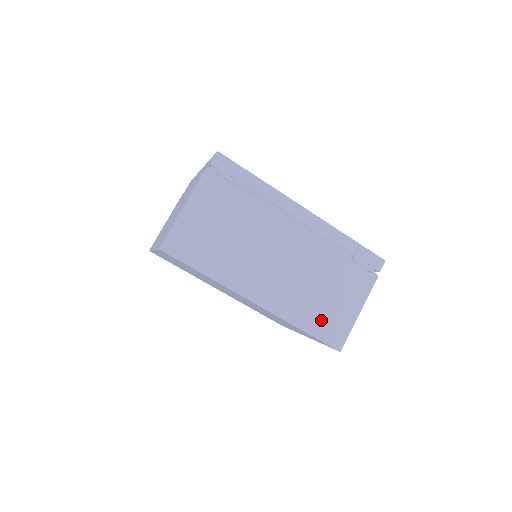
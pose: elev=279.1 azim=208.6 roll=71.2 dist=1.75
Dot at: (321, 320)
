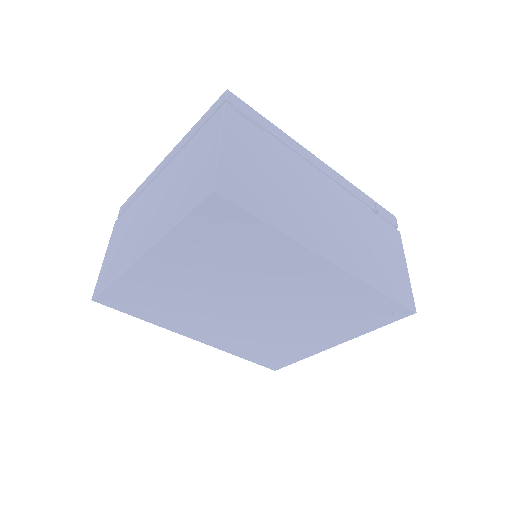
Dot at: (387, 278)
